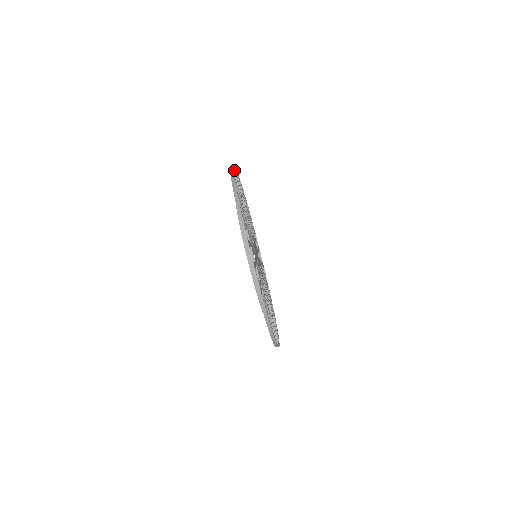
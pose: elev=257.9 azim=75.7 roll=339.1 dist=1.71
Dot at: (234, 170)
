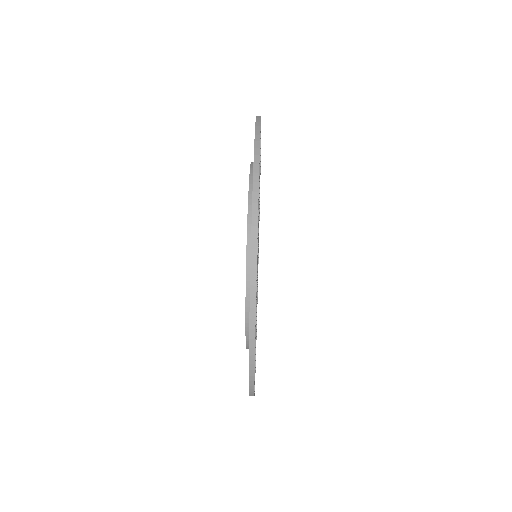
Dot at: (260, 173)
